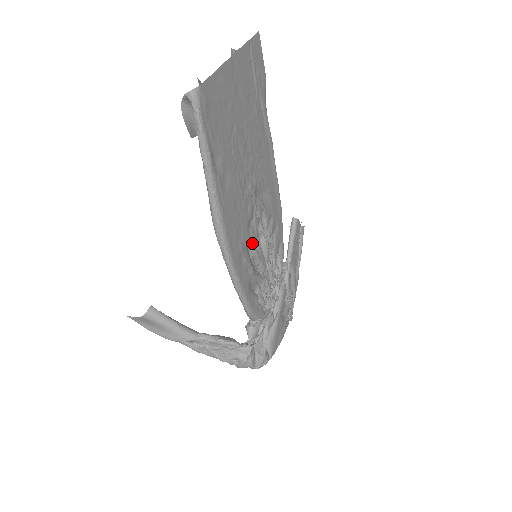
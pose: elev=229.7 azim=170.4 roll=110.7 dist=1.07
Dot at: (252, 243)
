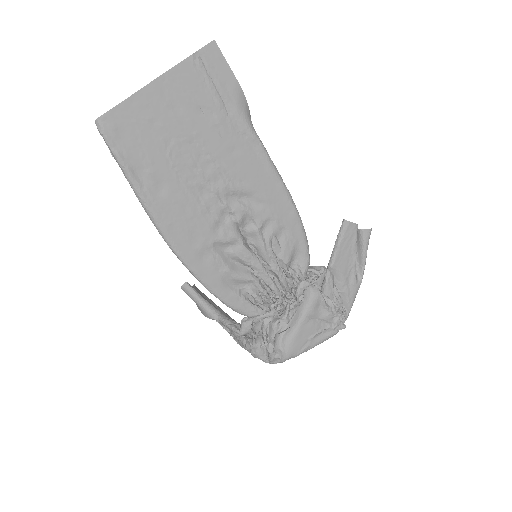
Dot at: (228, 244)
